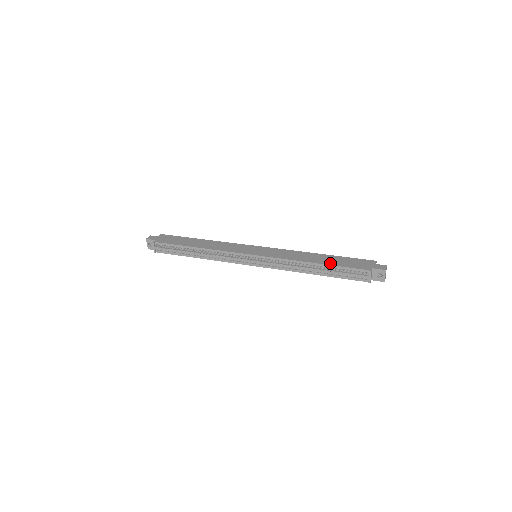
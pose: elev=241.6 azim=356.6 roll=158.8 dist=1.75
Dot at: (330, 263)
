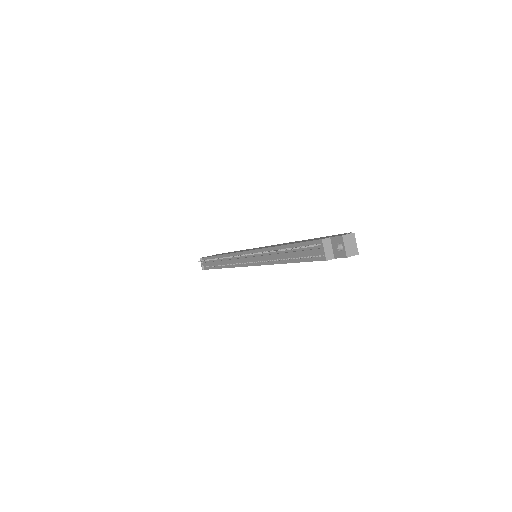
Dot at: occluded
